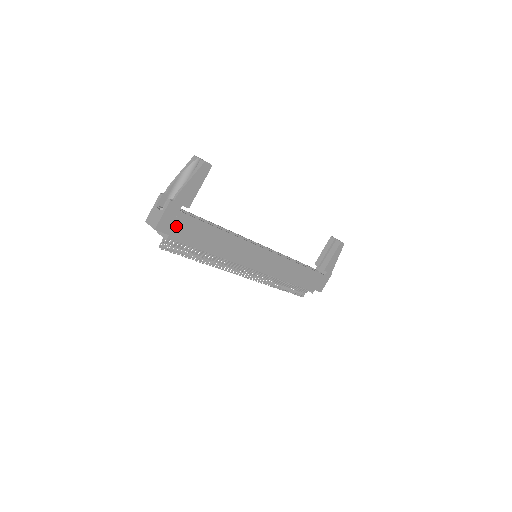
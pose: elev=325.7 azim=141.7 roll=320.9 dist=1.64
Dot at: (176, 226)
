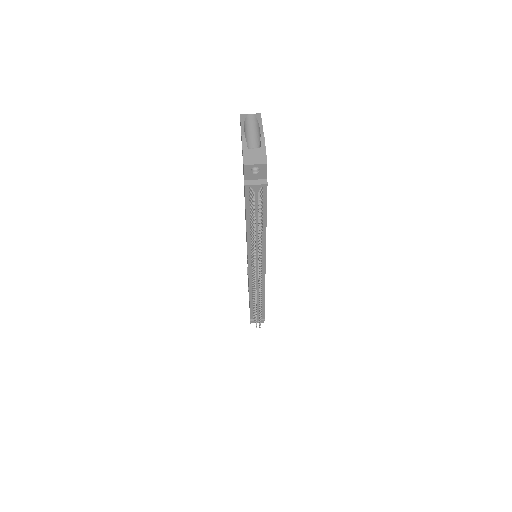
Dot at: occluded
